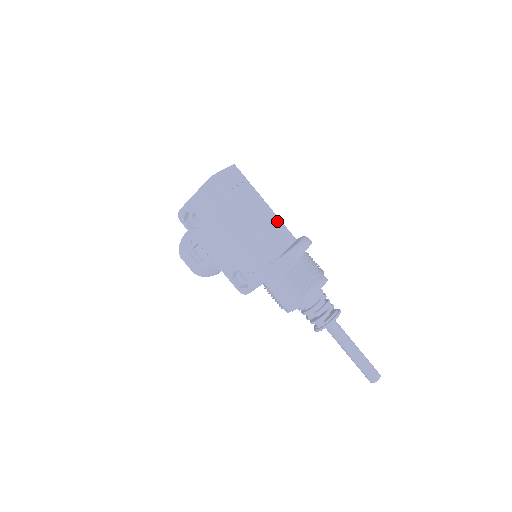
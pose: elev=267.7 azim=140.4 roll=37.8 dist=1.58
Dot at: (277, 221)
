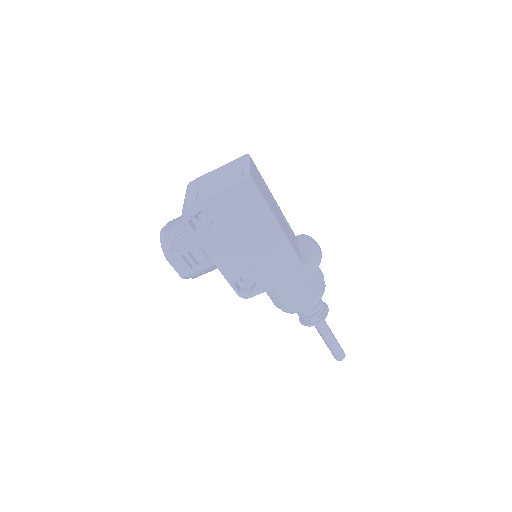
Dot at: (286, 221)
